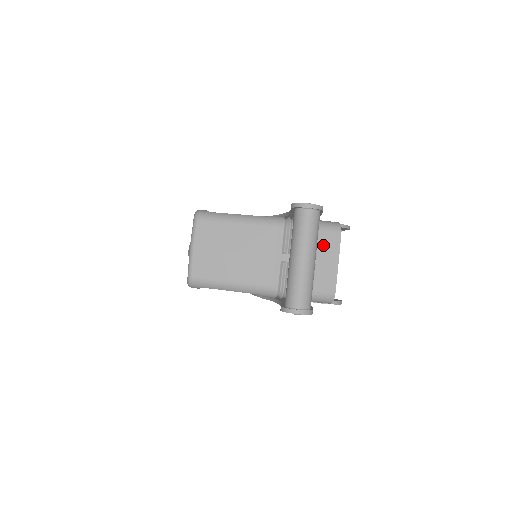
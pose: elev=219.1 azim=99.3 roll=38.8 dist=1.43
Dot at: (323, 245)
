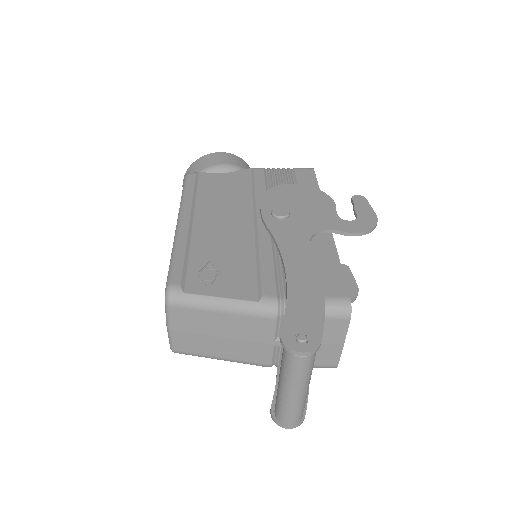
Dot at: (326, 331)
